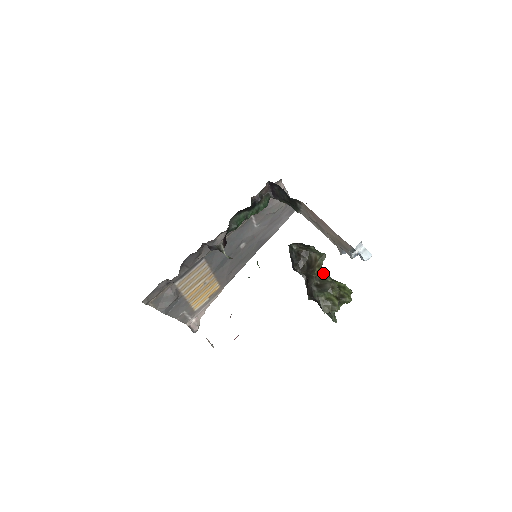
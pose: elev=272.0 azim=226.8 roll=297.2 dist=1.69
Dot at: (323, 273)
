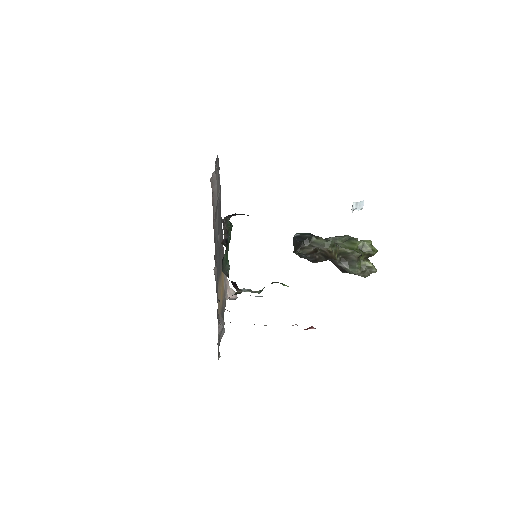
Dot at: (338, 248)
